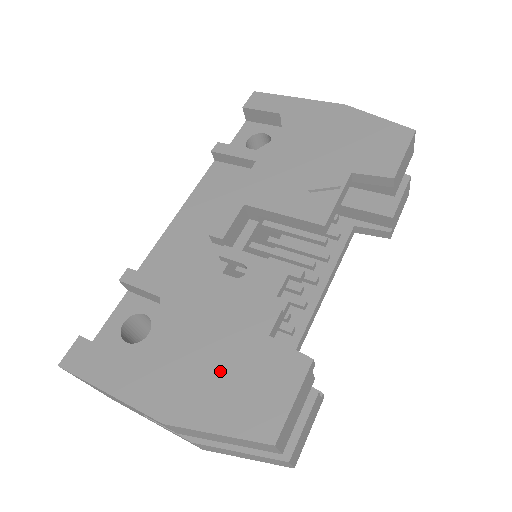
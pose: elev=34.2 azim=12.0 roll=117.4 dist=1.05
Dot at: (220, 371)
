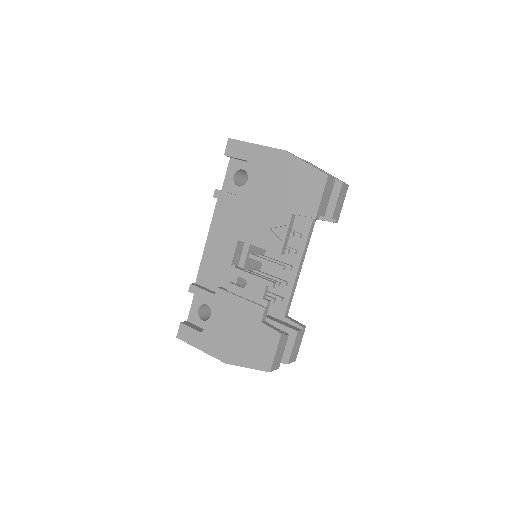
Dot at: (243, 340)
